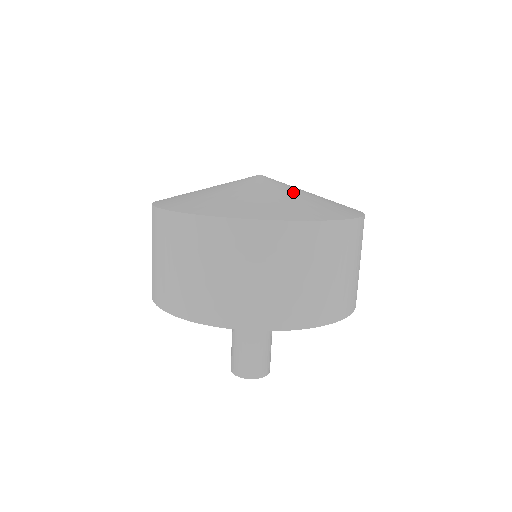
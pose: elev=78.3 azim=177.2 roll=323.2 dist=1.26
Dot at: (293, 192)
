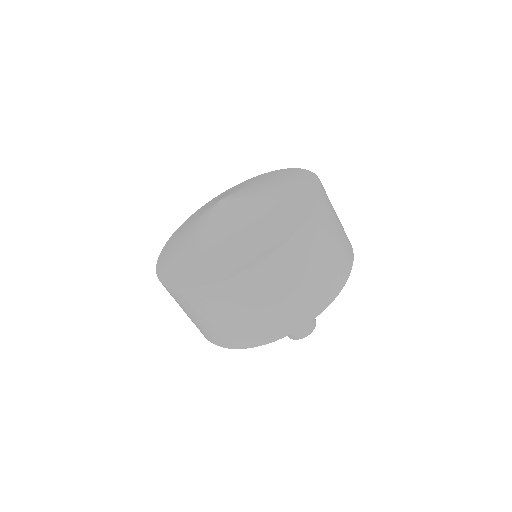
Dot at: (263, 194)
